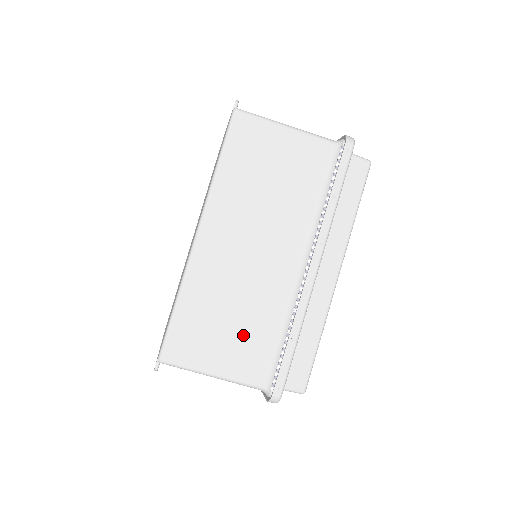
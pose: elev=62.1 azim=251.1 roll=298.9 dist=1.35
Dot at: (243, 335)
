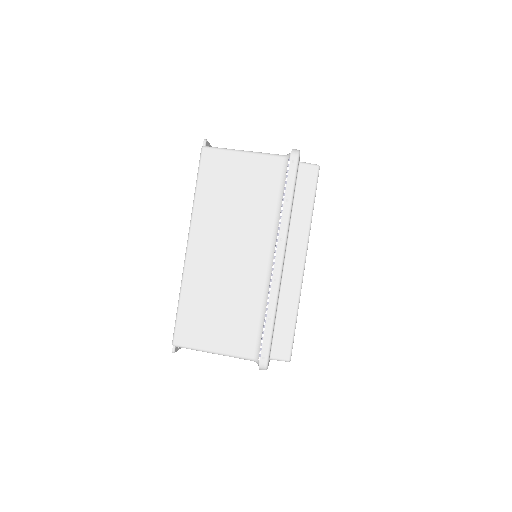
Dot at: (232, 319)
